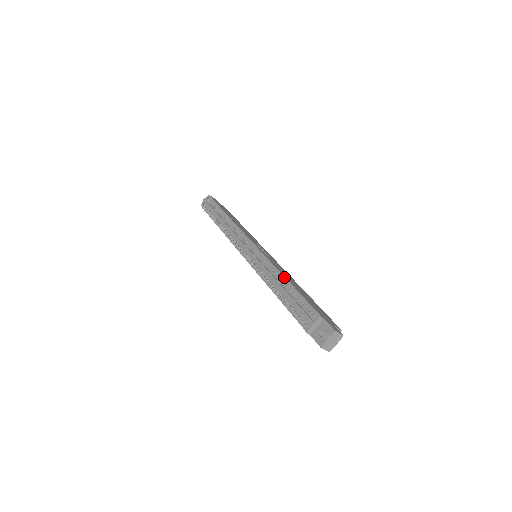
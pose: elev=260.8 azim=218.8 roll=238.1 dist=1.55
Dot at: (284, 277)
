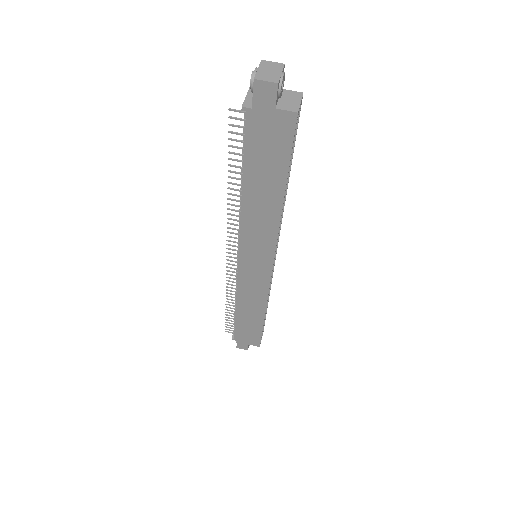
Dot at: occluded
